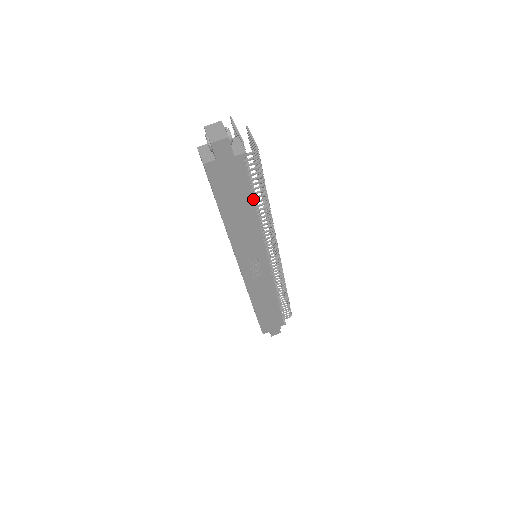
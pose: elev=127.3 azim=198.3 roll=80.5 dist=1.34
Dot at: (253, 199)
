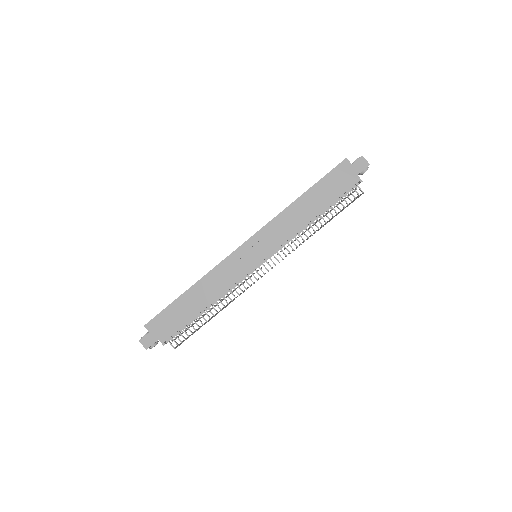
Dot at: (326, 208)
